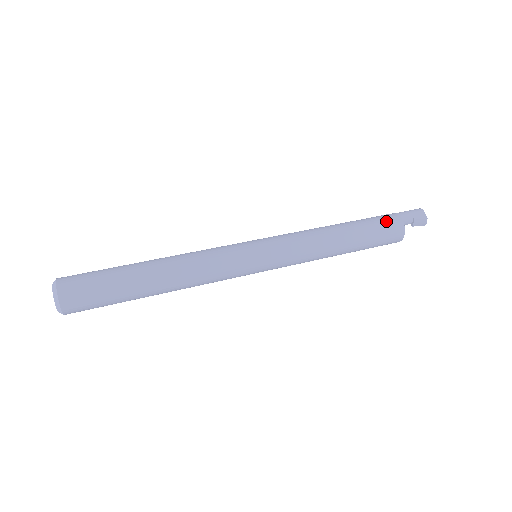
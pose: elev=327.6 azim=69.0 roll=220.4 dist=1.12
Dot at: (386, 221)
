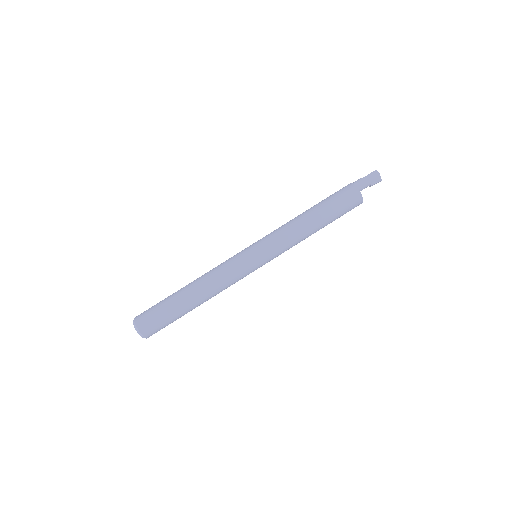
Dot at: (350, 202)
